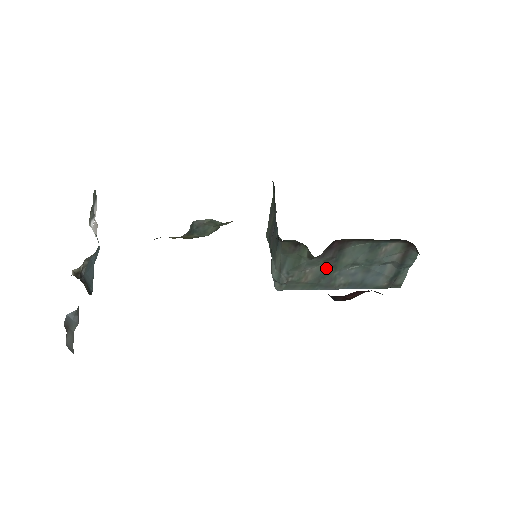
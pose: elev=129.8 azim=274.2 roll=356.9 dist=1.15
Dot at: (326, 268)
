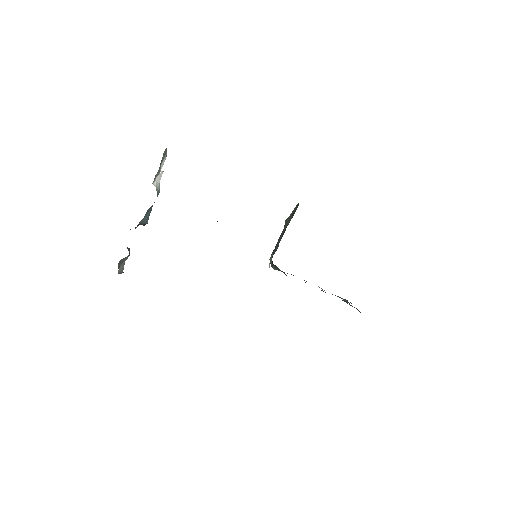
Dot at: occluded
